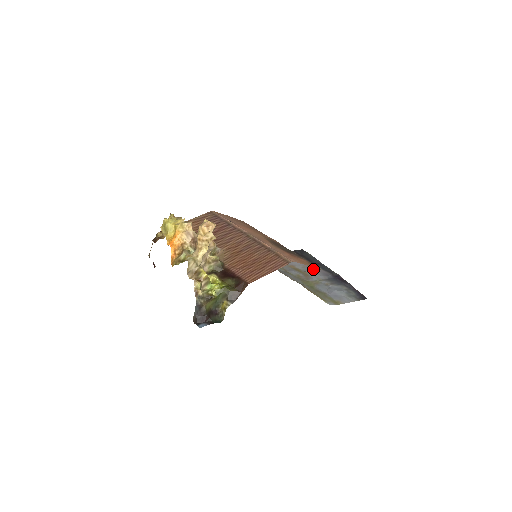
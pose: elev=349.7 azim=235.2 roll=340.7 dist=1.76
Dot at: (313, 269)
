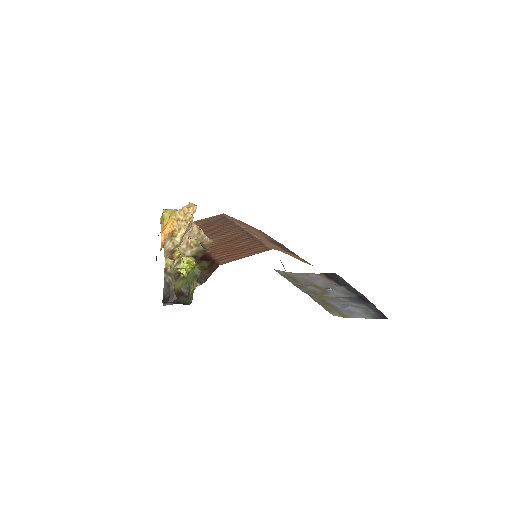
Dot at: (336, 288)
